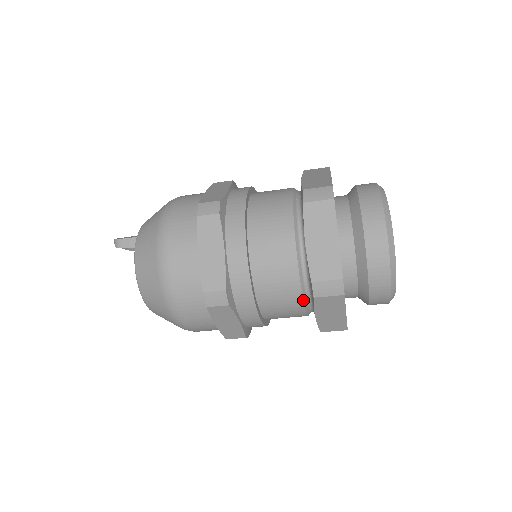
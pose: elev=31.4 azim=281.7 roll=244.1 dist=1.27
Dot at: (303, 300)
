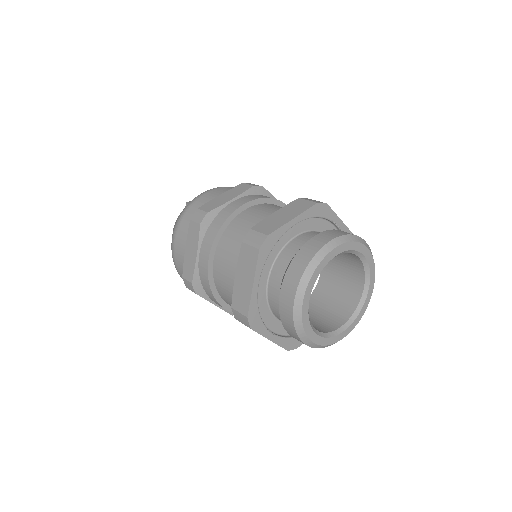
Dot at: occluded
